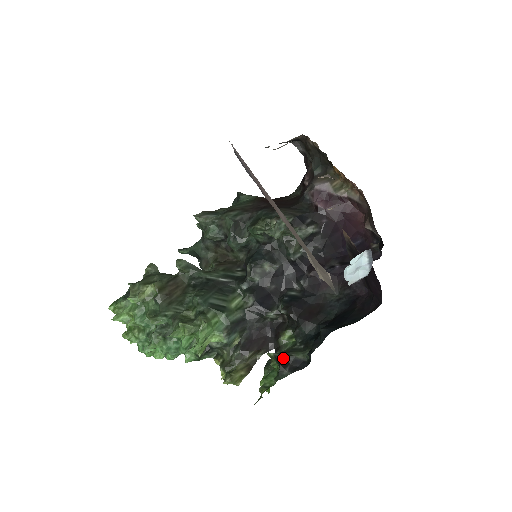
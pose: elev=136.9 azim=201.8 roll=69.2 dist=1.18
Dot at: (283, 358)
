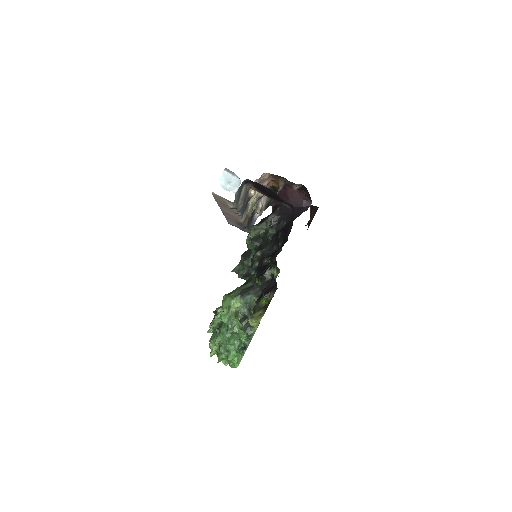
Dot at: (261, 274)
